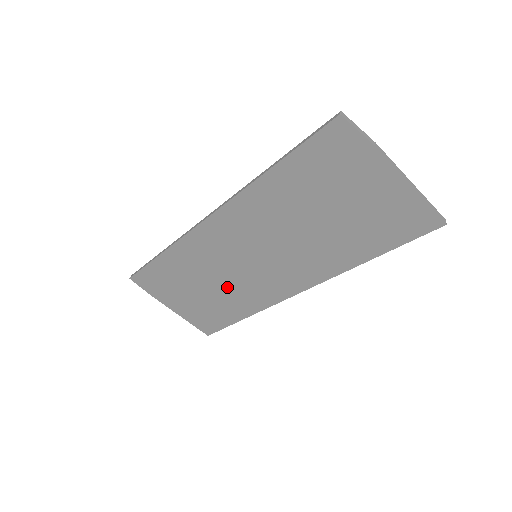
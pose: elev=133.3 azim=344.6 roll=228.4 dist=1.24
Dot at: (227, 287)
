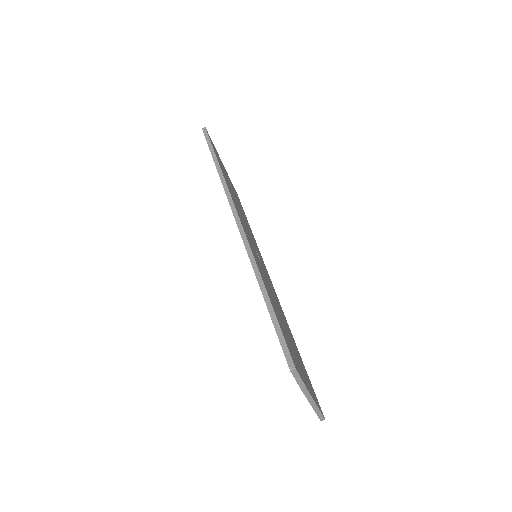
Dot at: occluded
